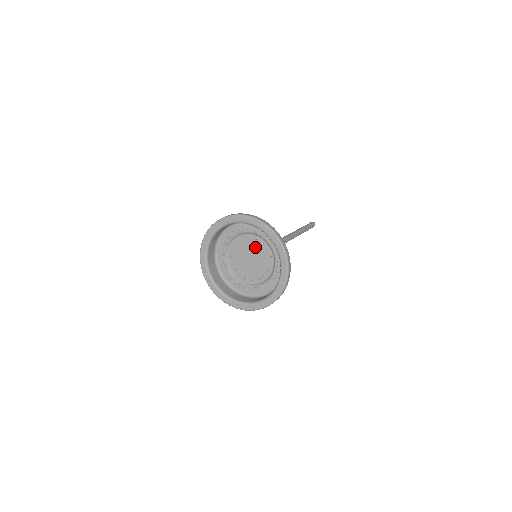
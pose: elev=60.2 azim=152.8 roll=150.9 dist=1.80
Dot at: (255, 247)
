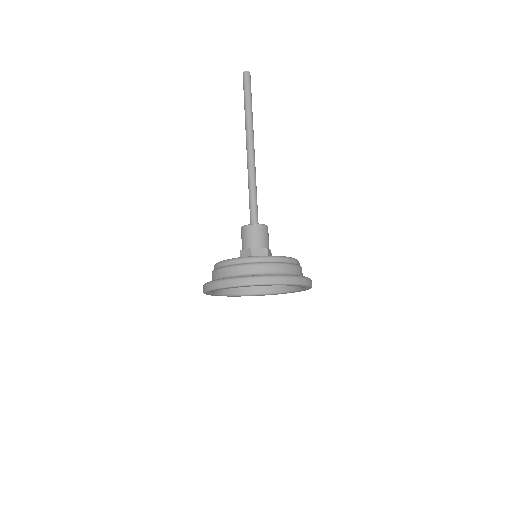
Dot at: occluded
